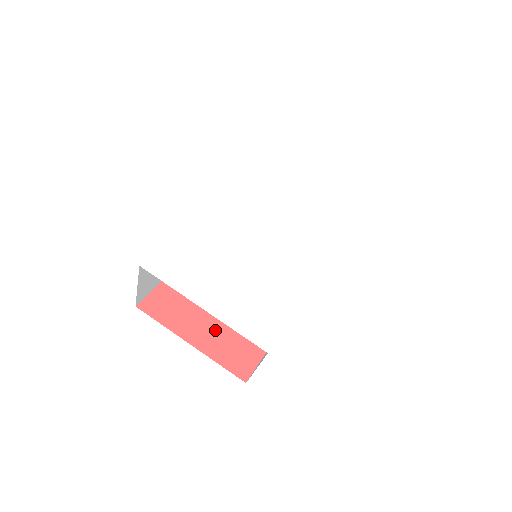
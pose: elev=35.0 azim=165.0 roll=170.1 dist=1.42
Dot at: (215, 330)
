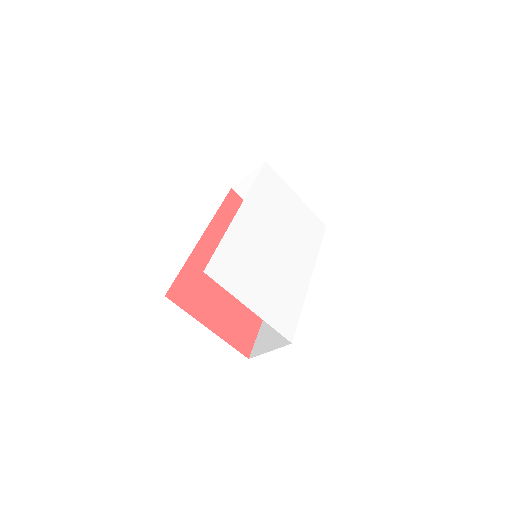
Dot at: (223, 316)
